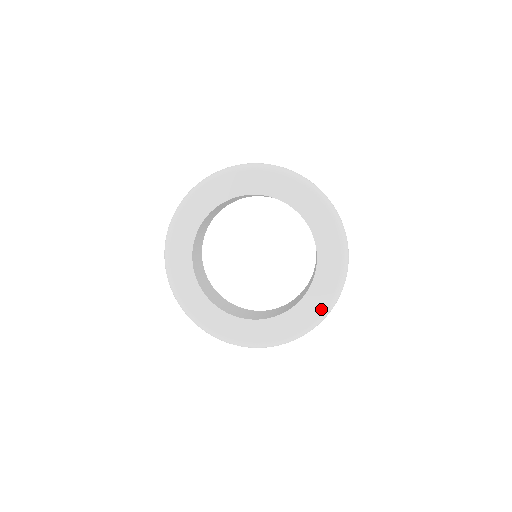
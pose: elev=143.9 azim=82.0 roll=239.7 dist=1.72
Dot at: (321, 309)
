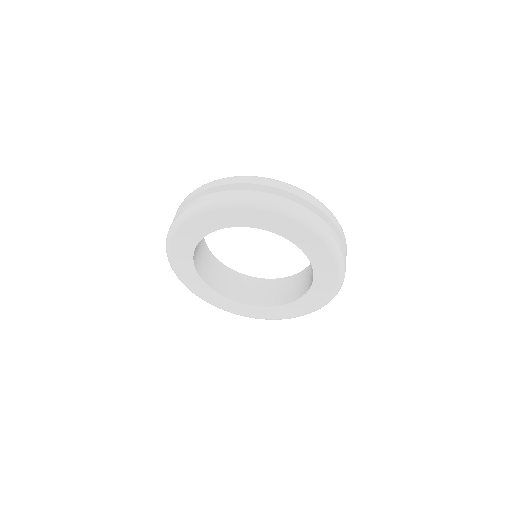
Dot at: (311, 309)
